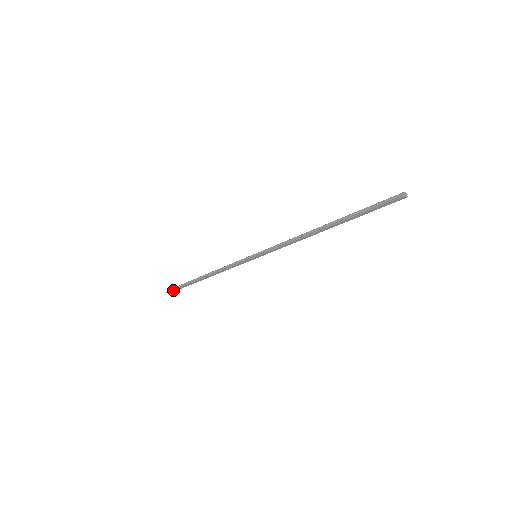
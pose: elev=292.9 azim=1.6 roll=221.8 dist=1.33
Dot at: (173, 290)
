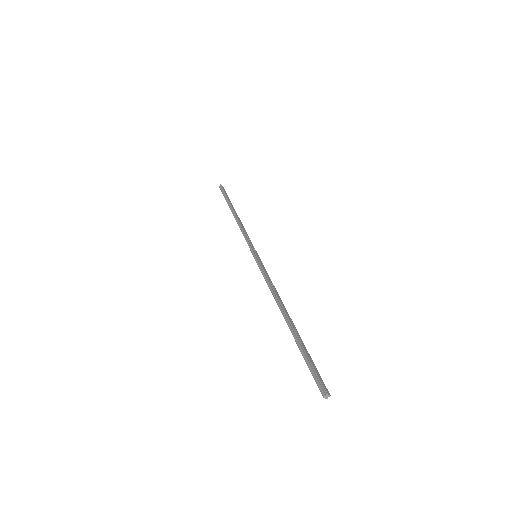
Dot at: (221, 191)
